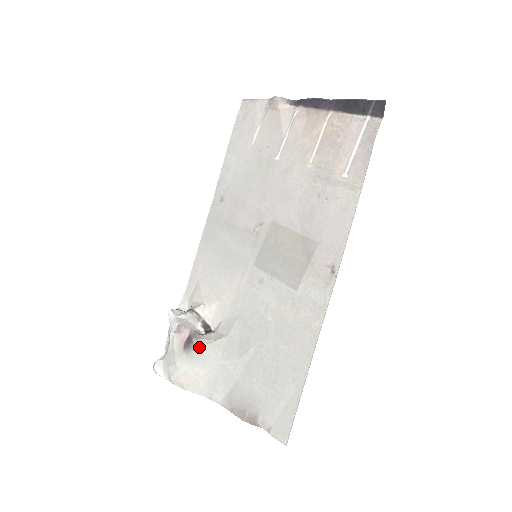
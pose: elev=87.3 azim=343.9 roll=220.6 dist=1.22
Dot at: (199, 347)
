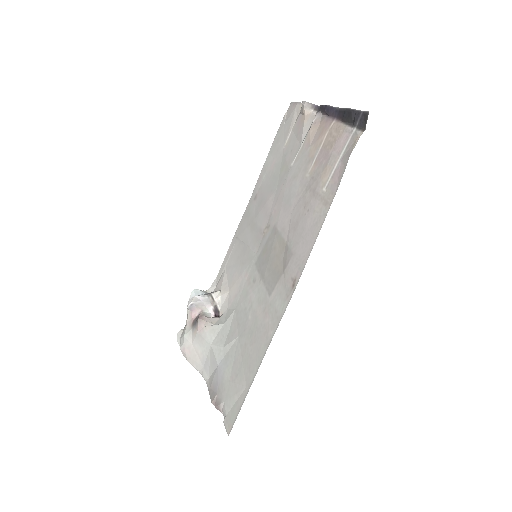
Dot at: (201, 327)
